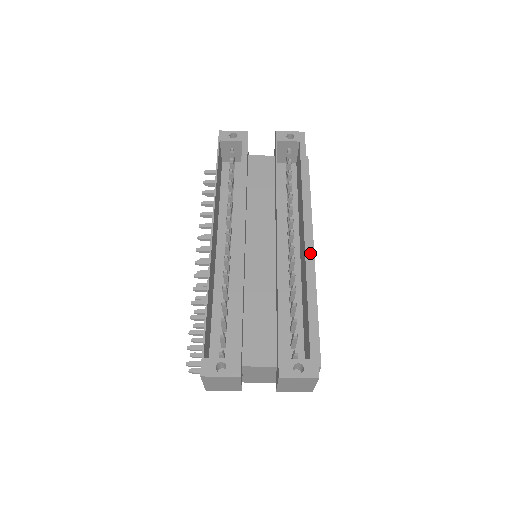
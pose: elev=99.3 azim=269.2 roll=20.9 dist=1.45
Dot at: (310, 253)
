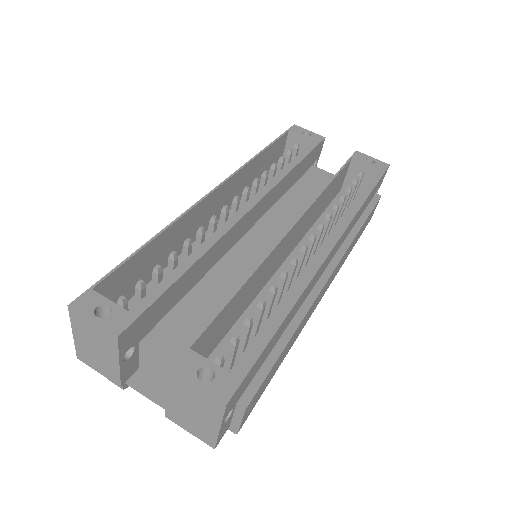
Dot at: (320, 262)
